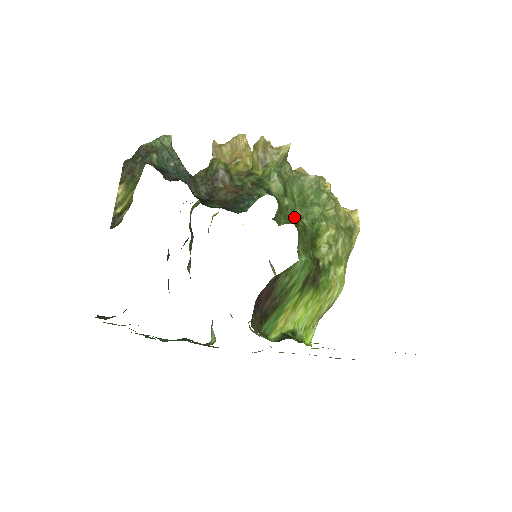
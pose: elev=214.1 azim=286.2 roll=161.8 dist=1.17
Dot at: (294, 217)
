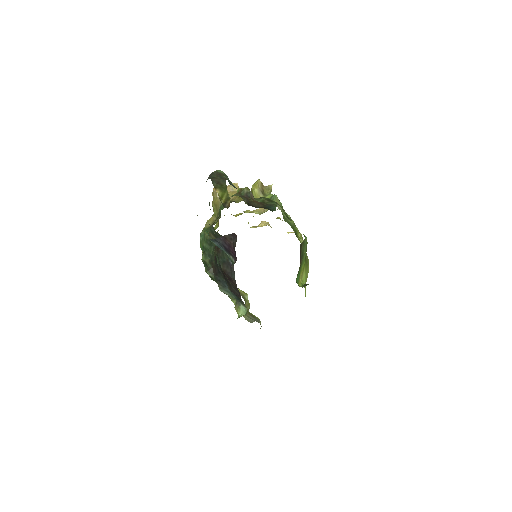
Dot at: occluded
